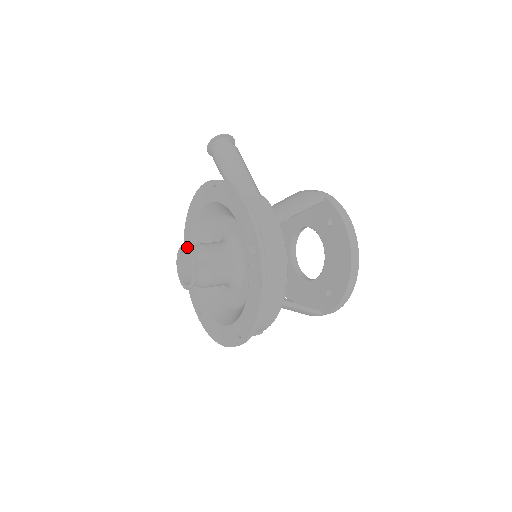
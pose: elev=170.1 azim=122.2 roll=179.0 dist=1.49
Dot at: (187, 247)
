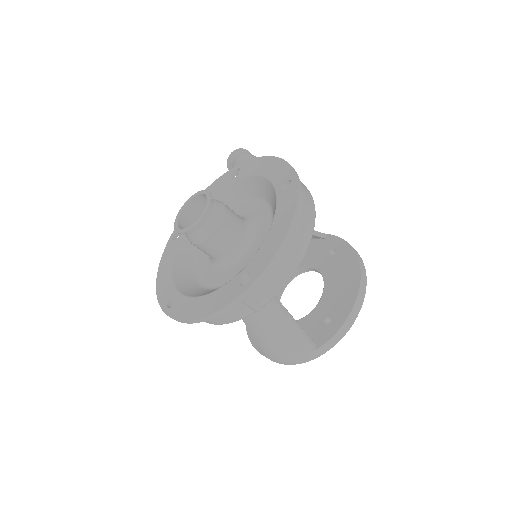
Dot at: occluded
